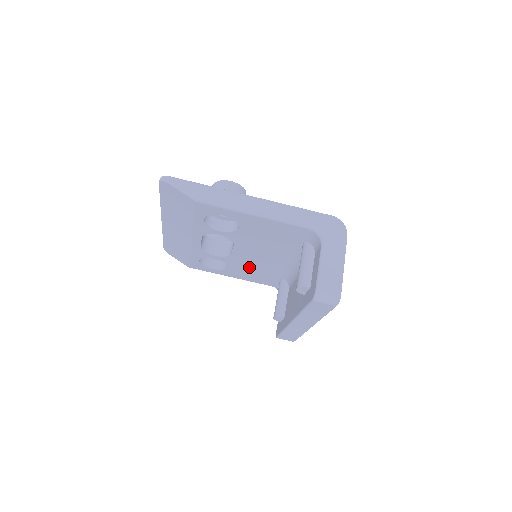
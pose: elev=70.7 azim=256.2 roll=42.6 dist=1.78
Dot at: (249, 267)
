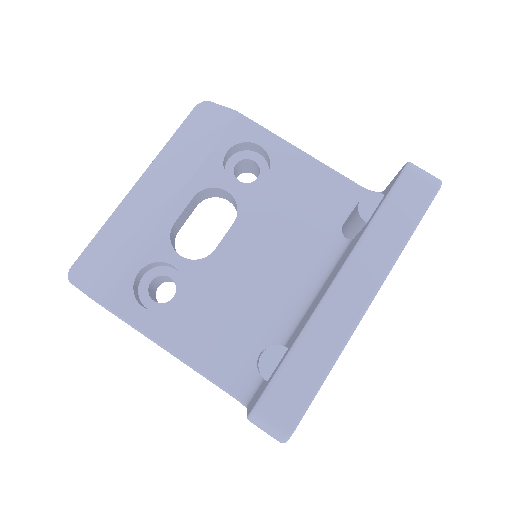
Dot at: (221, 302)
